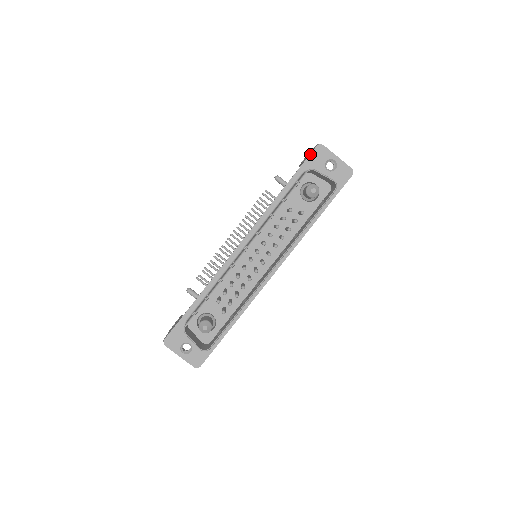
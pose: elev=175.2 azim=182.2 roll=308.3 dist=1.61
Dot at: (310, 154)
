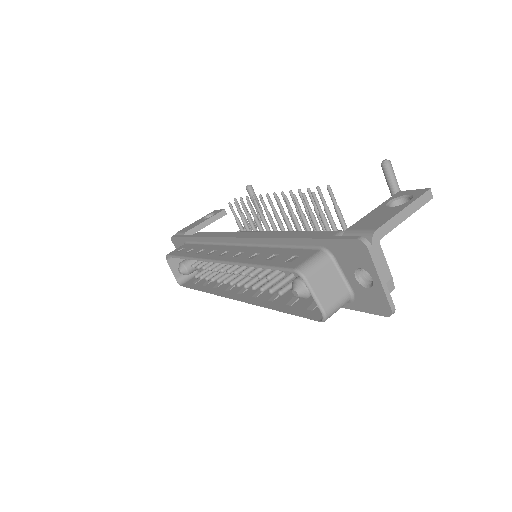
Dot at: (342, 238)
